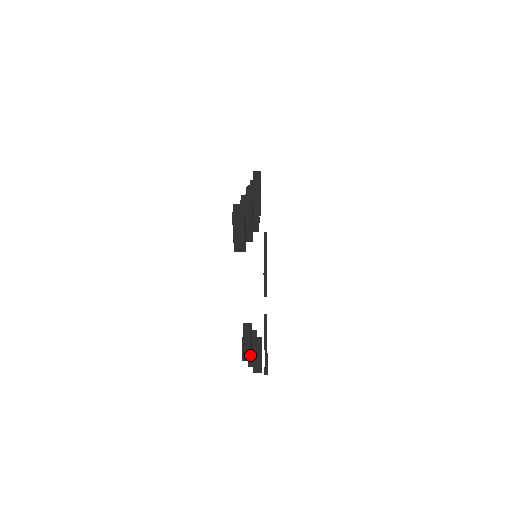
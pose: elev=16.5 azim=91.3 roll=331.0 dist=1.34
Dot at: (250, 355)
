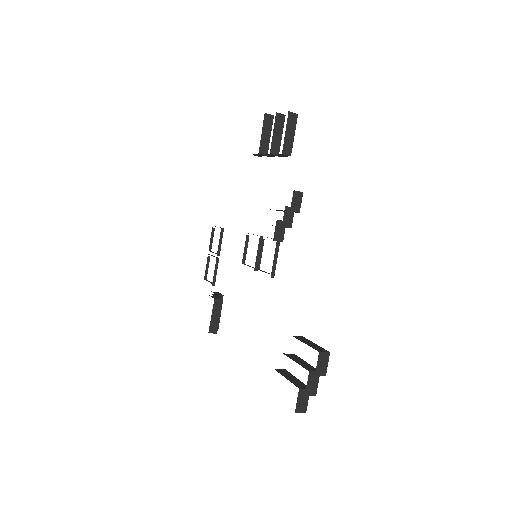
Dot at: (214, 331)
